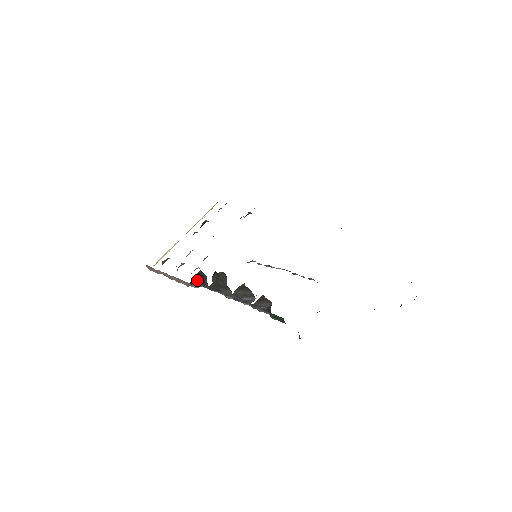
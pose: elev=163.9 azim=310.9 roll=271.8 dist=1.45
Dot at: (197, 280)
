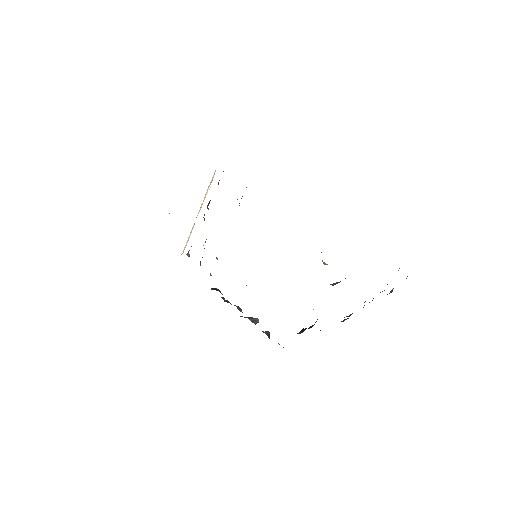
Dot at: (214, 289)
